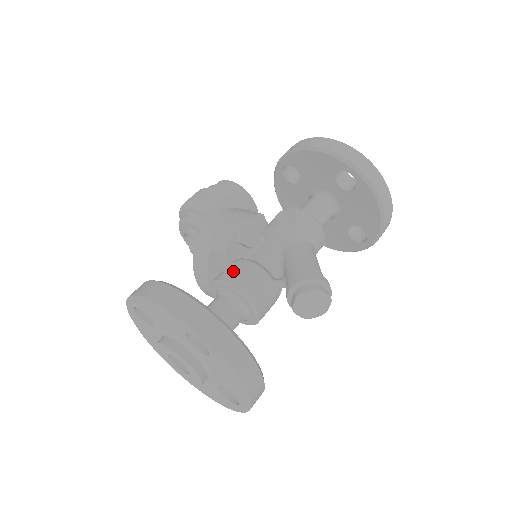
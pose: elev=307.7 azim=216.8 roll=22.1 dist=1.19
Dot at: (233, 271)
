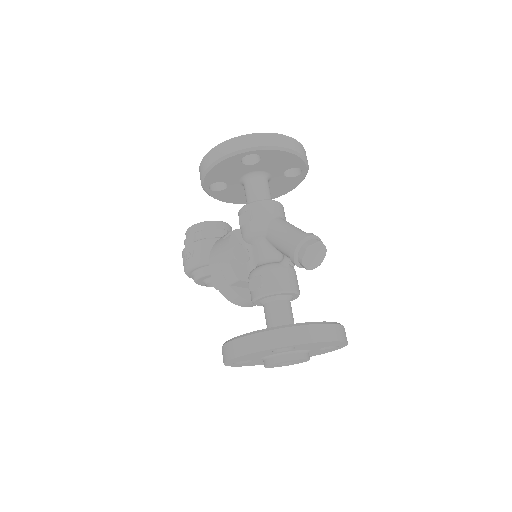
Dot at: (255, 286)
